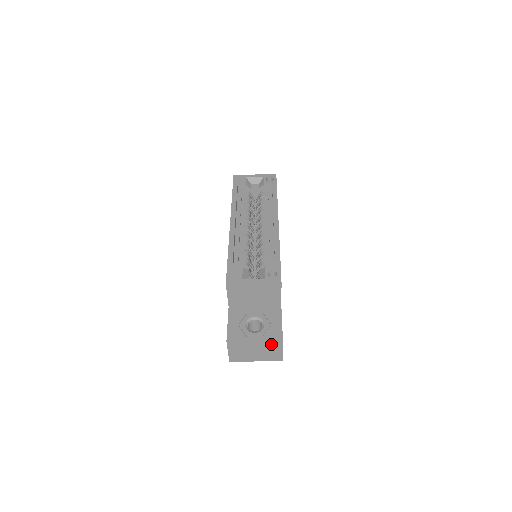
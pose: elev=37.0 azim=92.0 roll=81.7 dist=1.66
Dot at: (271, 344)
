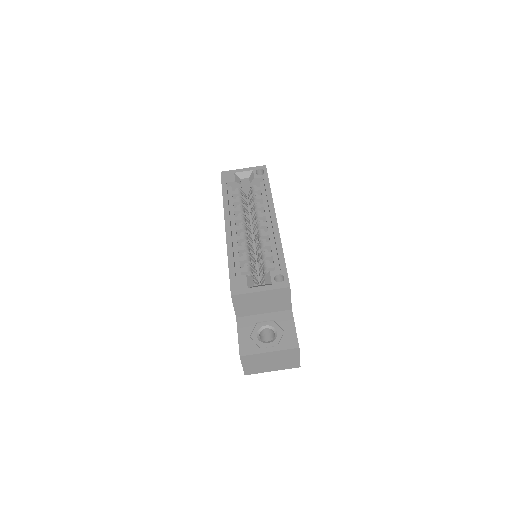
Dot at: (287, 353)
